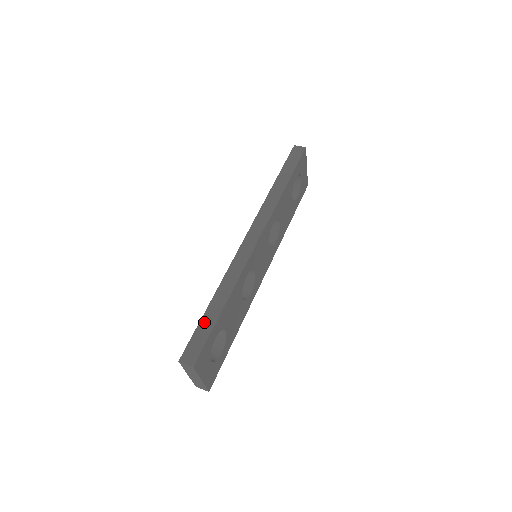
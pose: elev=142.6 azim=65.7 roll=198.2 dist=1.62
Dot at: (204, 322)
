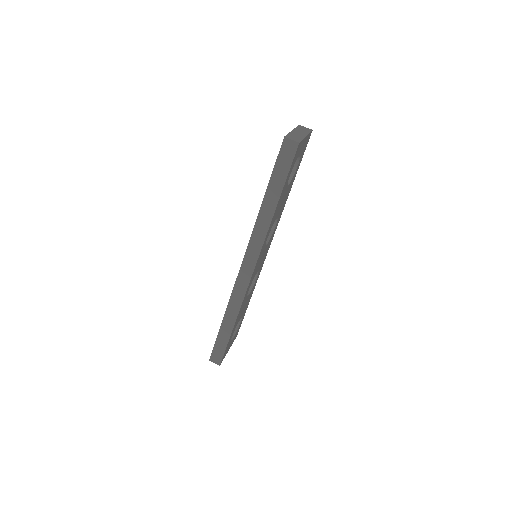
Dot at: (220, 338)
